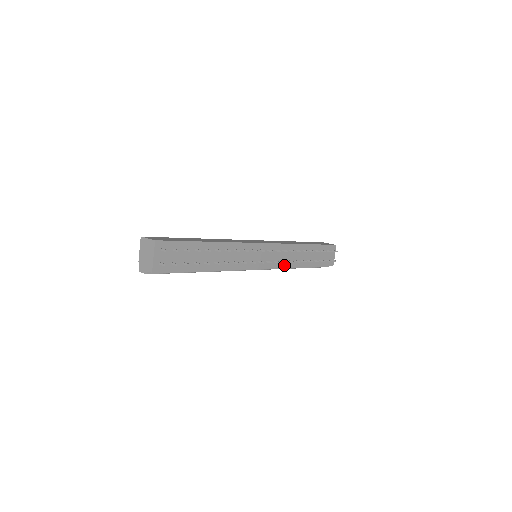
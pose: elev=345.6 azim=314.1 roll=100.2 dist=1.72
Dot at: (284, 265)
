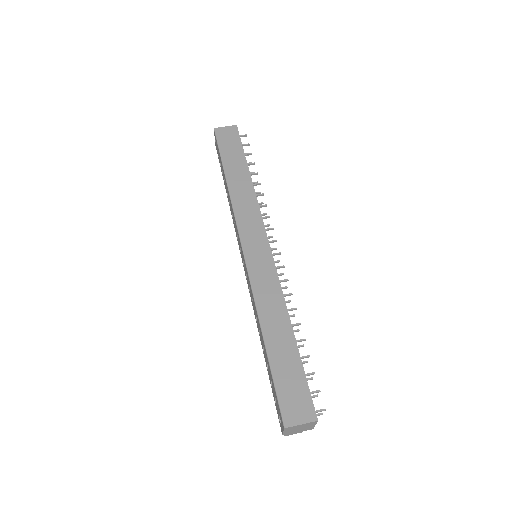
Dot at: occluded
